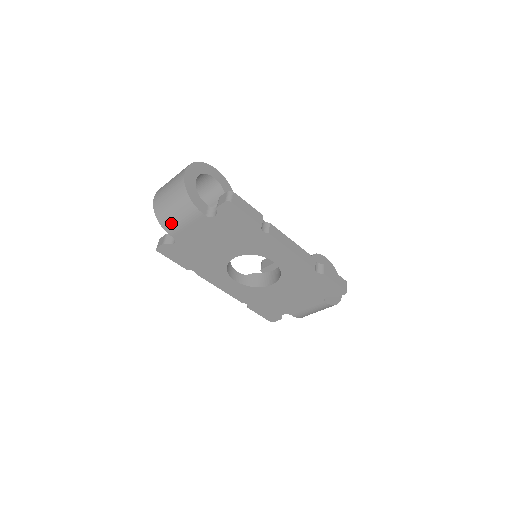
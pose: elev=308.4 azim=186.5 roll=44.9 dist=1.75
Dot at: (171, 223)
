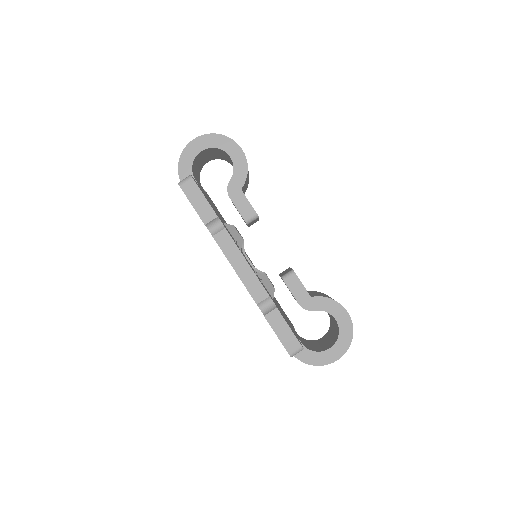
Dot at: occluded
